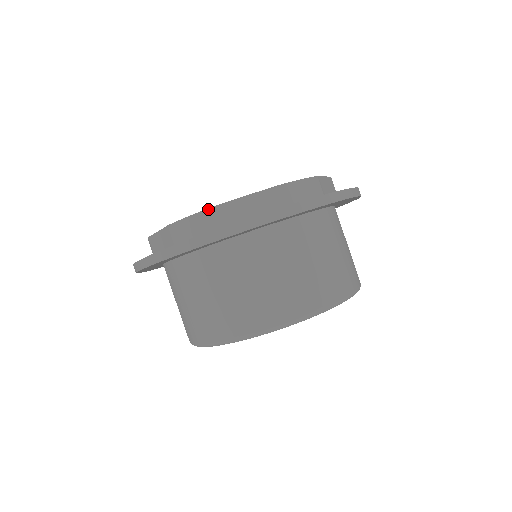
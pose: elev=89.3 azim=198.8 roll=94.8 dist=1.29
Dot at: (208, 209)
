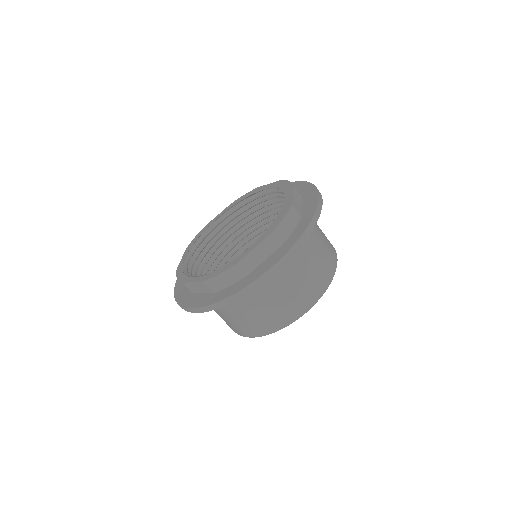
Dot at: (232, 267)
